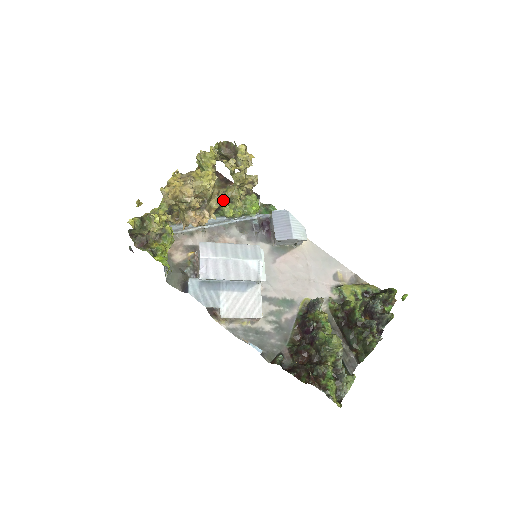
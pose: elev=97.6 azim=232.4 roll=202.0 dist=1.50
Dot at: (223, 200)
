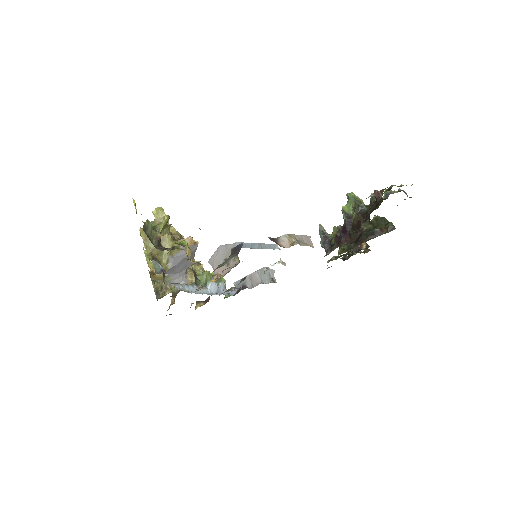
Dot at: occluded
